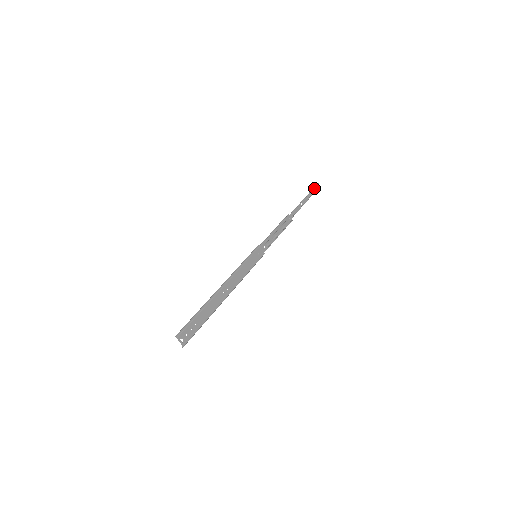
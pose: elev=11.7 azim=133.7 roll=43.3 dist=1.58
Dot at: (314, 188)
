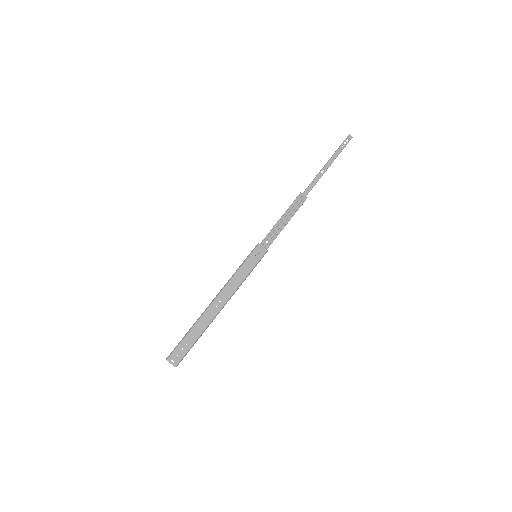
Dot at: (343, 143)
